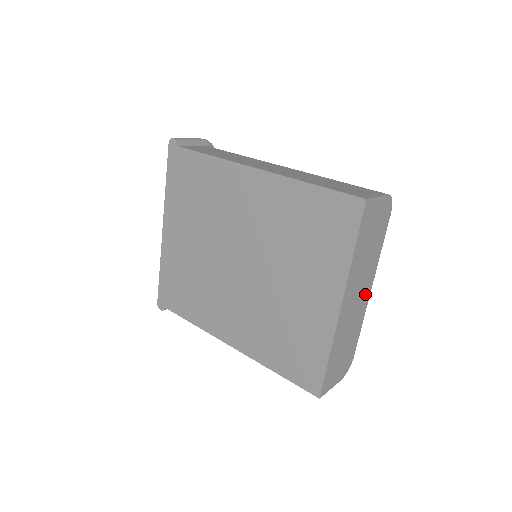
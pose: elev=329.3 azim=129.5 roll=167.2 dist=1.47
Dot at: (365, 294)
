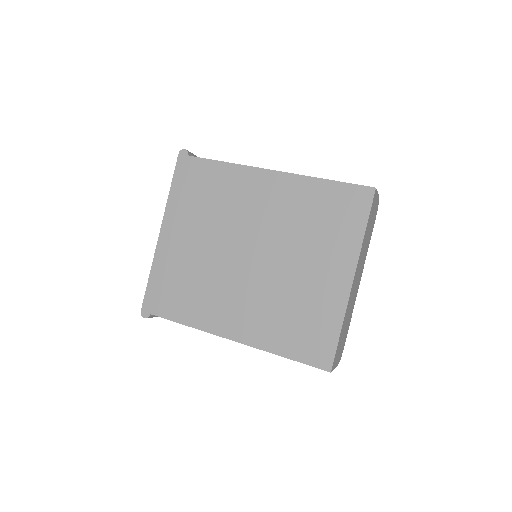
Dot at: (358, 282)
